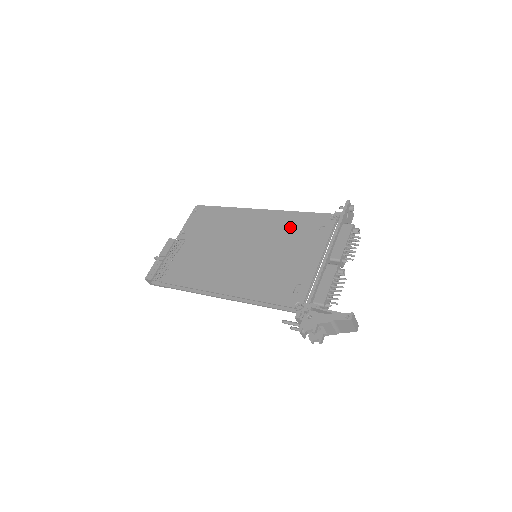
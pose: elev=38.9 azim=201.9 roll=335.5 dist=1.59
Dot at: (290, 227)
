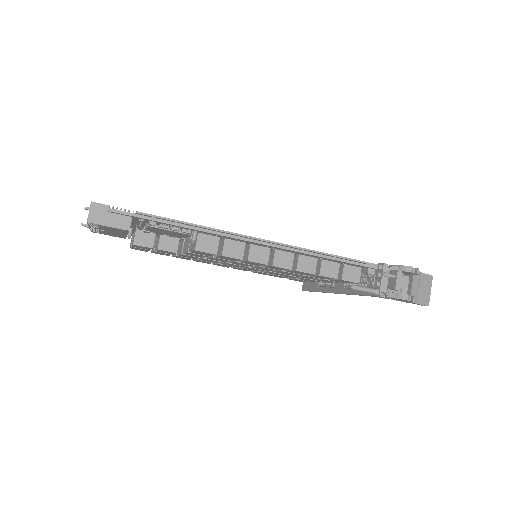
Dot at: occluded
